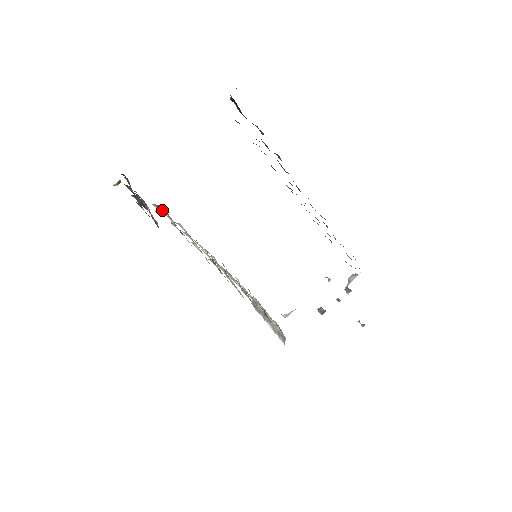
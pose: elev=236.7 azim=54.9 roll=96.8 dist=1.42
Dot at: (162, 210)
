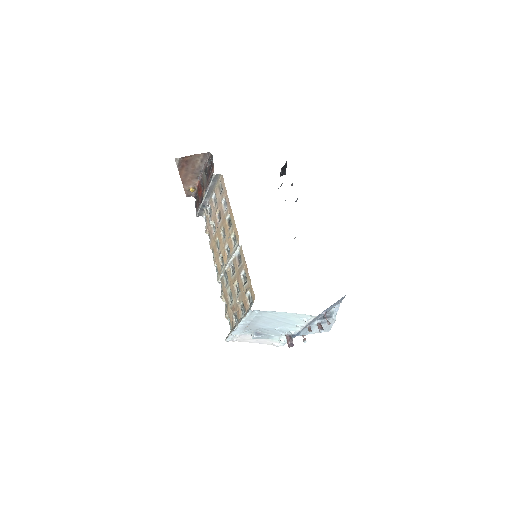
Dot at: (208, 214)
